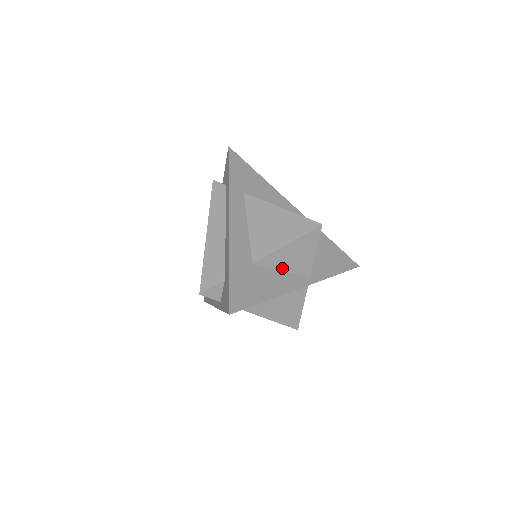
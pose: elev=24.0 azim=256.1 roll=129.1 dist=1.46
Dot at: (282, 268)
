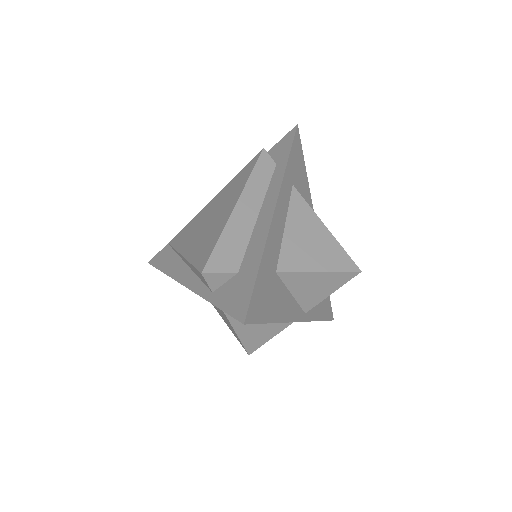
Dot at: (294, 291)
